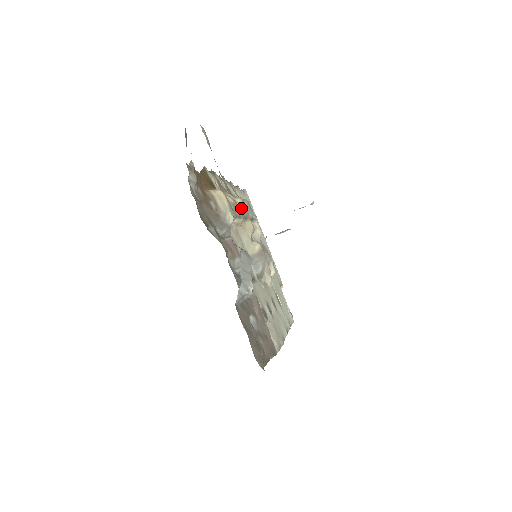
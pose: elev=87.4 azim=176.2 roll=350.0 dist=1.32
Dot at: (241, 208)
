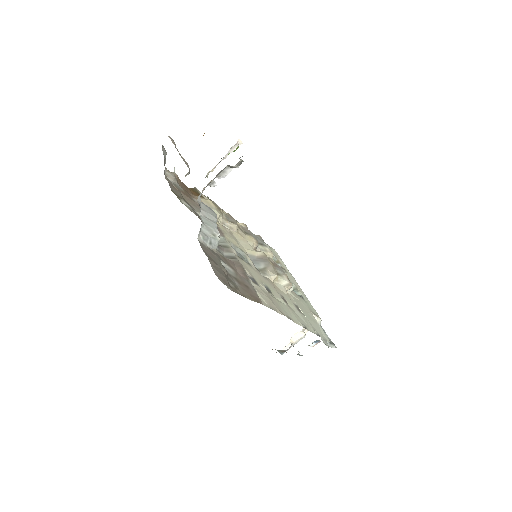
Dot at: (242, 227)
